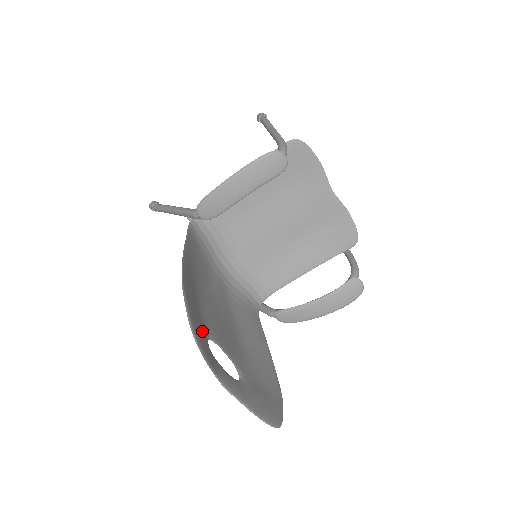
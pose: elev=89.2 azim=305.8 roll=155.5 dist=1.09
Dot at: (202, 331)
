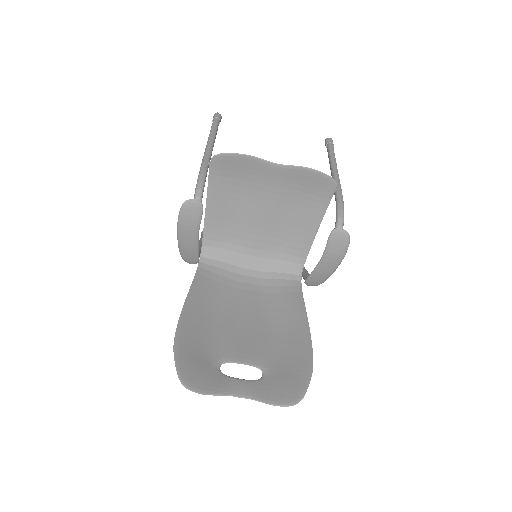
Dot at: (206, 368)
